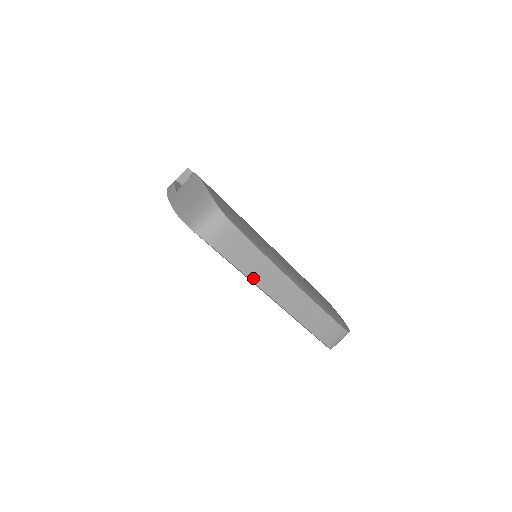
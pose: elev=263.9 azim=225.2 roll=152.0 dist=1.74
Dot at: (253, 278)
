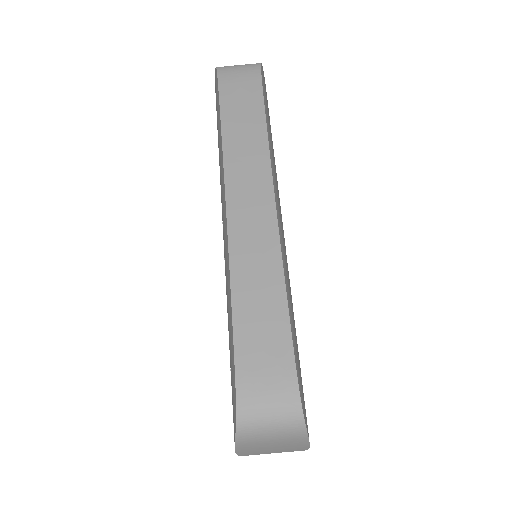
Dot at: (227, 140)
